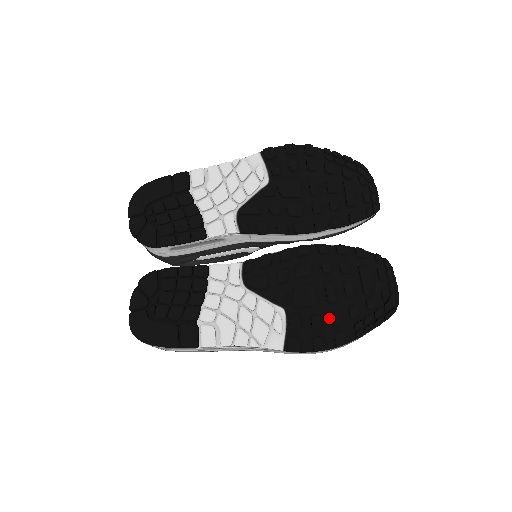
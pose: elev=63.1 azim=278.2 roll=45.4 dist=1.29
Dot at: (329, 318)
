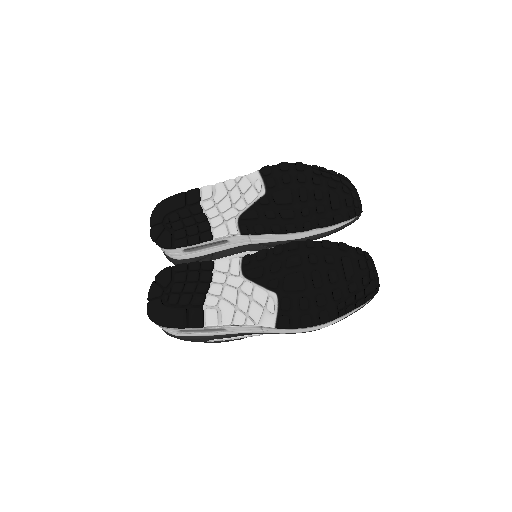
Dot at: (315, 300)
